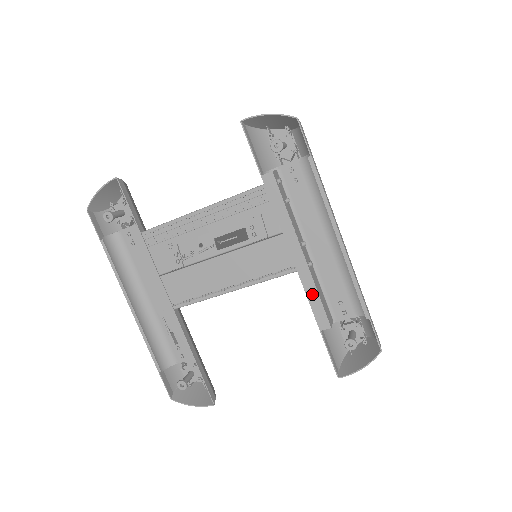
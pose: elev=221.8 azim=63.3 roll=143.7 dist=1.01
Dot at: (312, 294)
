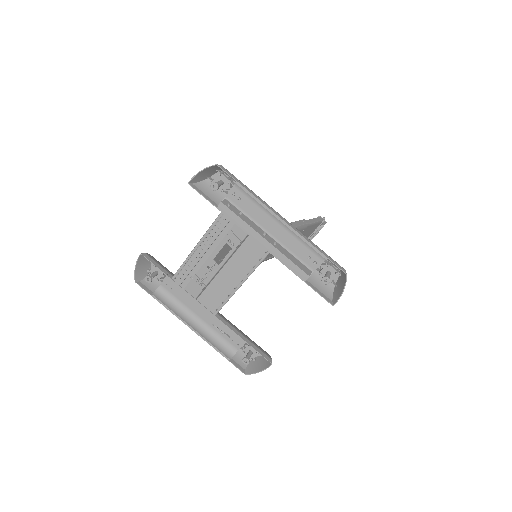
Dot at: (286, 262)
